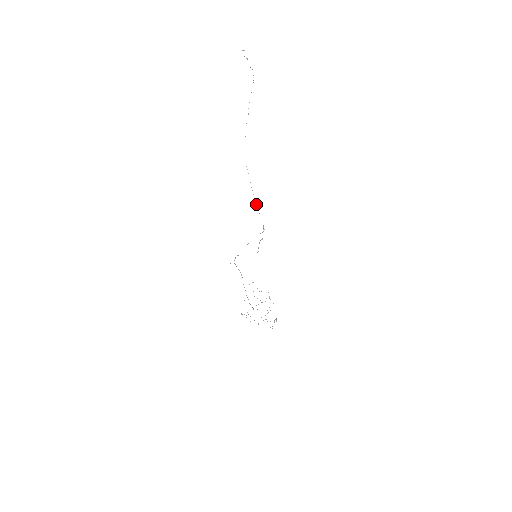
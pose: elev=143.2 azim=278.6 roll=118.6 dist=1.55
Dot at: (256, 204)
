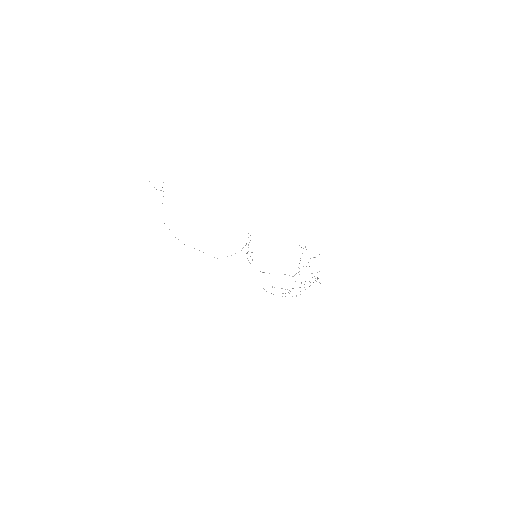
Dot at: (214, 257)
